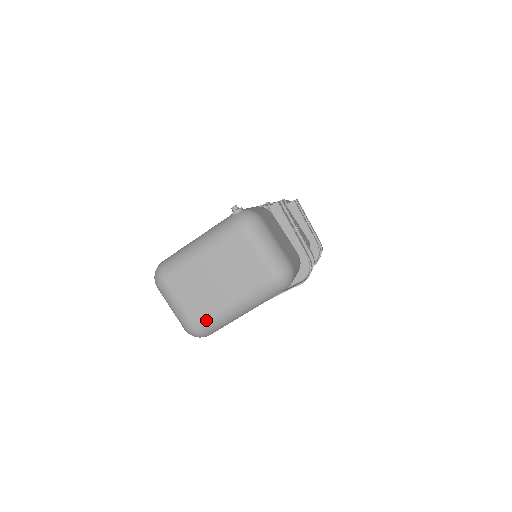
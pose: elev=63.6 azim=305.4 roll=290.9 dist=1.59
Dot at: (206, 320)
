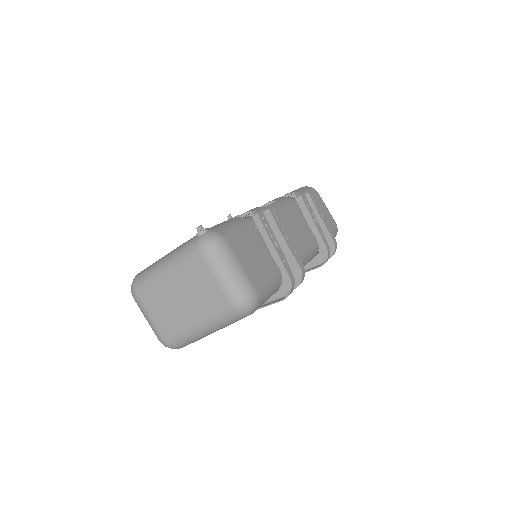
Dot at: (174, 336)
